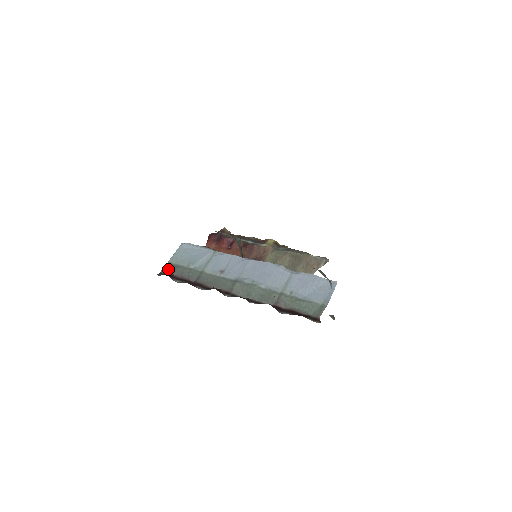
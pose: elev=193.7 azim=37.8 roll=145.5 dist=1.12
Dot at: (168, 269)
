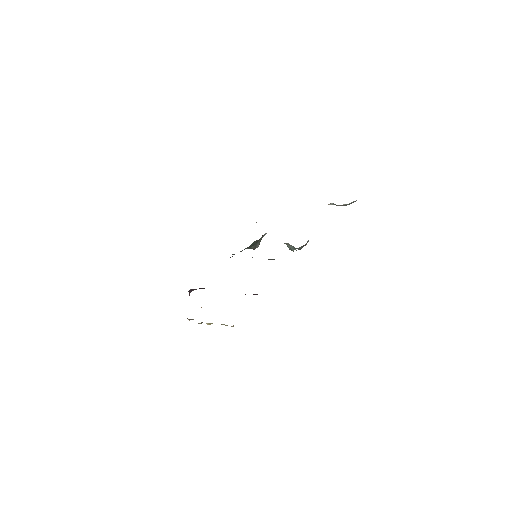
Dot at: occluded
